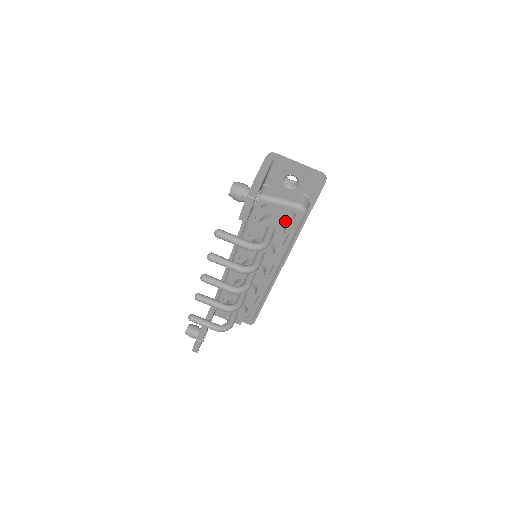
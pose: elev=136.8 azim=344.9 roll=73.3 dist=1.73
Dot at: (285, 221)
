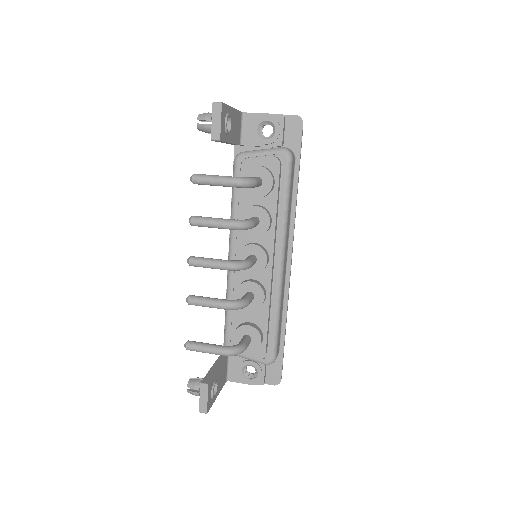
Dot at: (271, 169)
